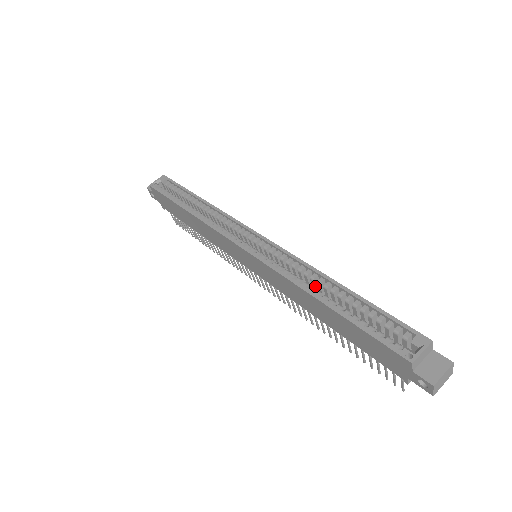
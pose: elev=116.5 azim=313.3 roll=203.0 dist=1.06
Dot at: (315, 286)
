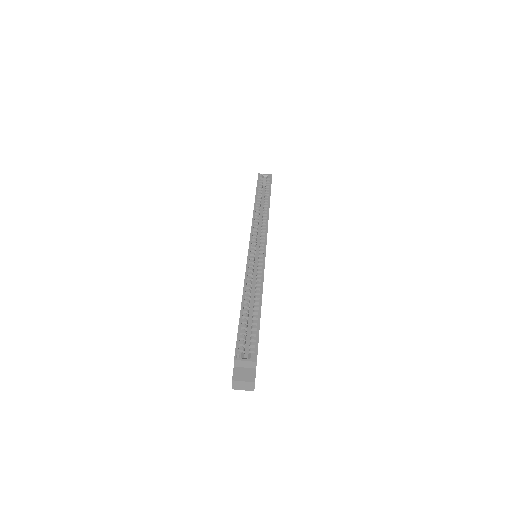
Dot at: occluded
